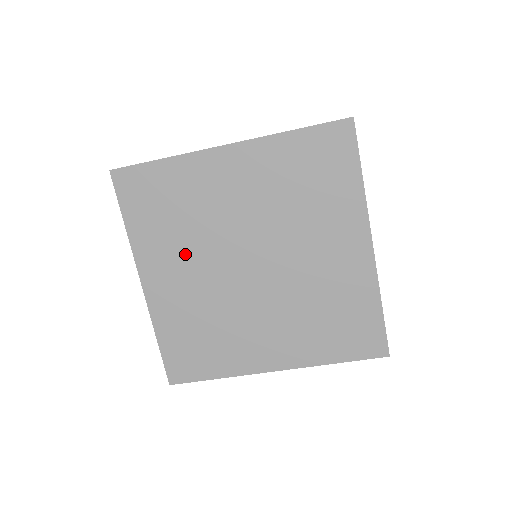
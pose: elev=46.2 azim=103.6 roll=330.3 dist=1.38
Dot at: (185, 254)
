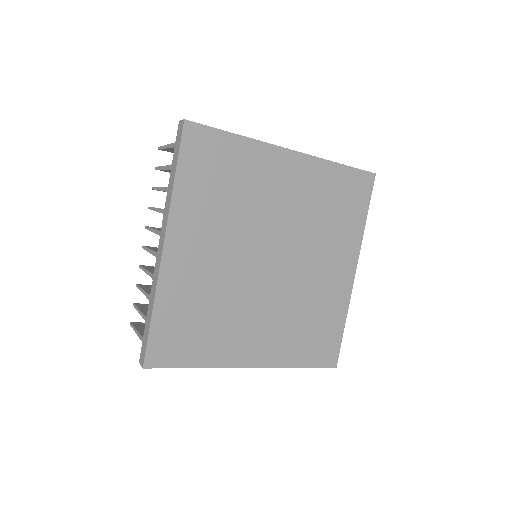
Dot at: (220, 231)
